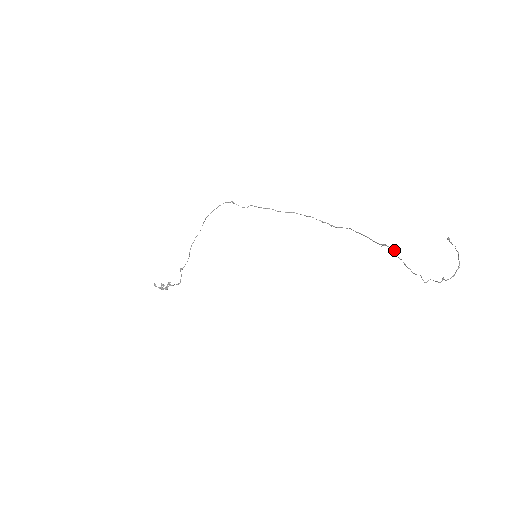
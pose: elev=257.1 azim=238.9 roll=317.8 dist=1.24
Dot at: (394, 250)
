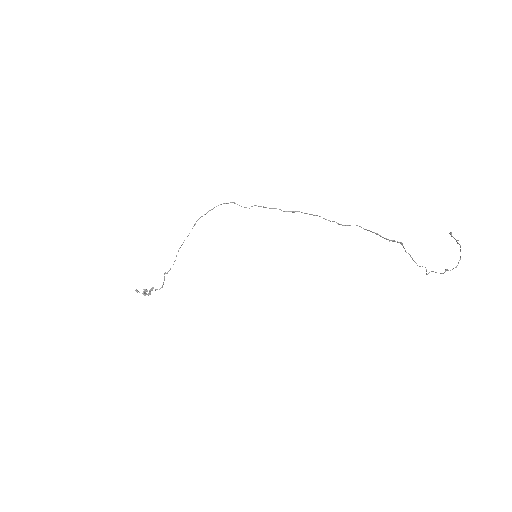
Dot at: occluded
